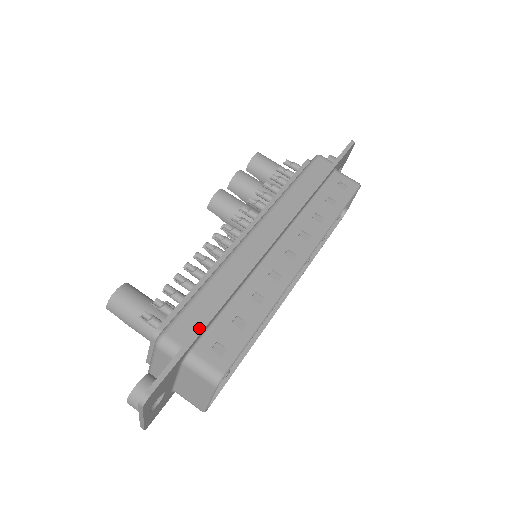
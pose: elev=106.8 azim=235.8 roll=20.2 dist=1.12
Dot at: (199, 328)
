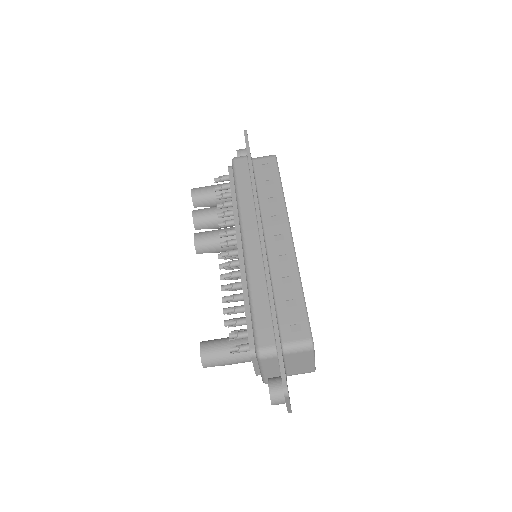
Dot at: (274, 327)
